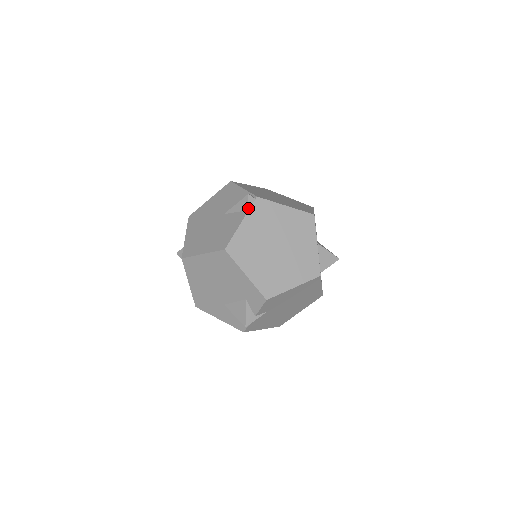
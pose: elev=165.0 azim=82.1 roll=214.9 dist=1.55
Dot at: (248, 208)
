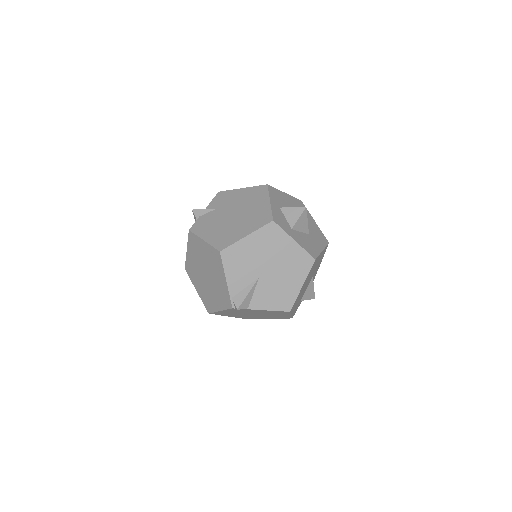
Dot at: occluded
